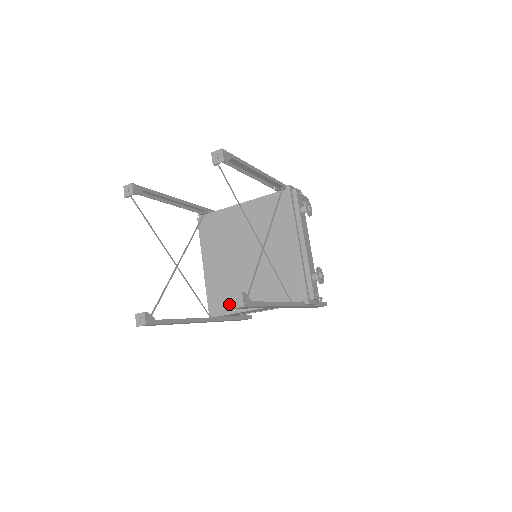
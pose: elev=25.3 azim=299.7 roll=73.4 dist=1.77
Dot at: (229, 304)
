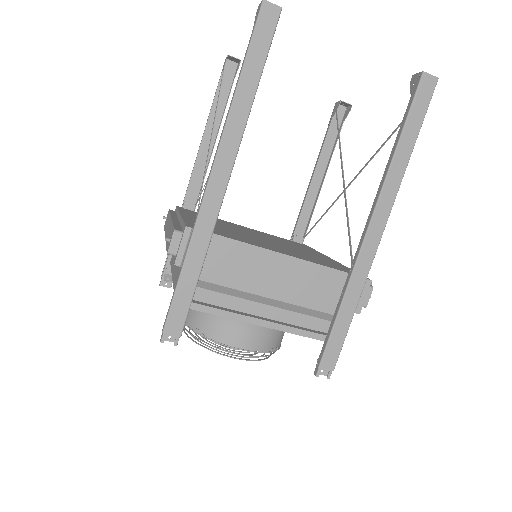
Dot at: (226, 234)
